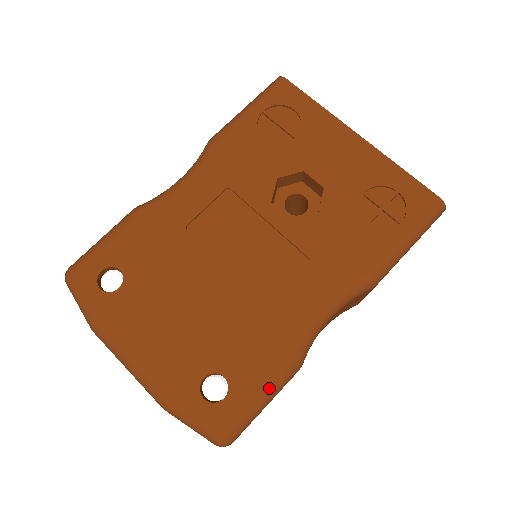
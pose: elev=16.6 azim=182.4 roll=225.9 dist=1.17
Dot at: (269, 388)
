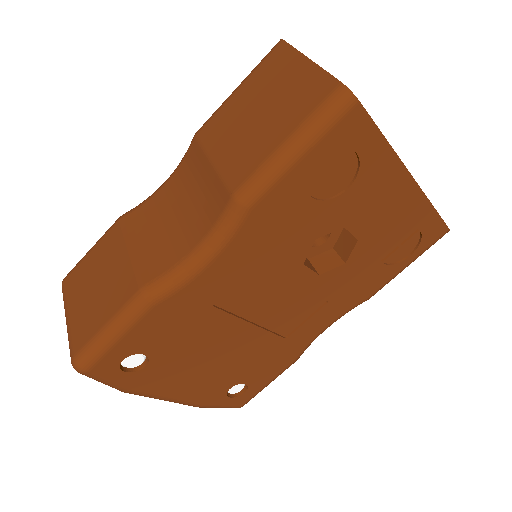
Dot at: occluded
